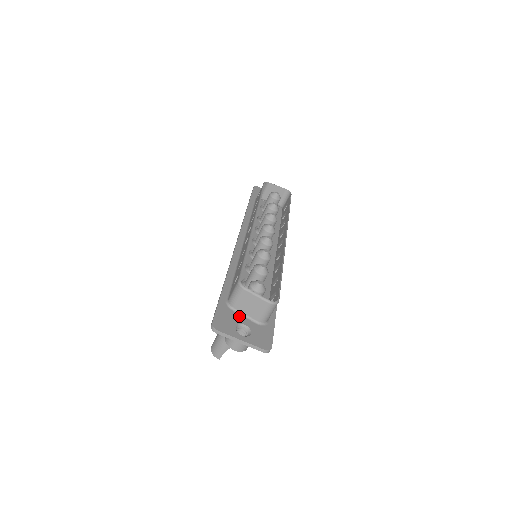
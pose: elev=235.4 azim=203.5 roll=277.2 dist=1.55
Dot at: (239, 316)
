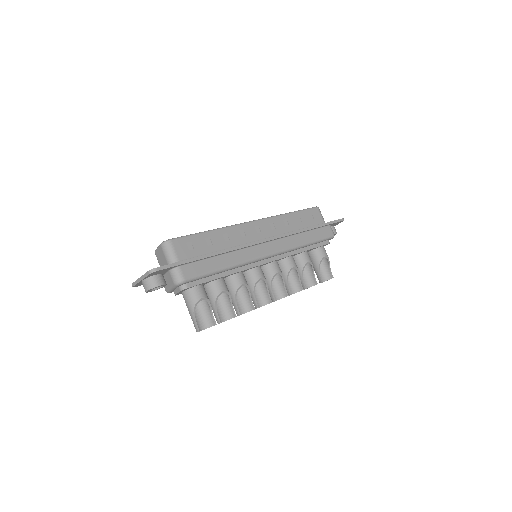
Dot at: occluded
